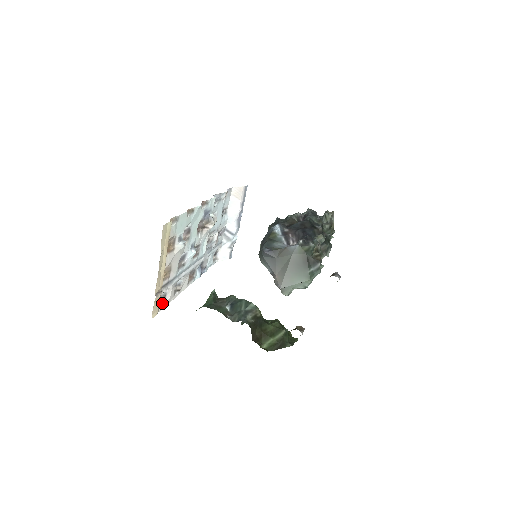
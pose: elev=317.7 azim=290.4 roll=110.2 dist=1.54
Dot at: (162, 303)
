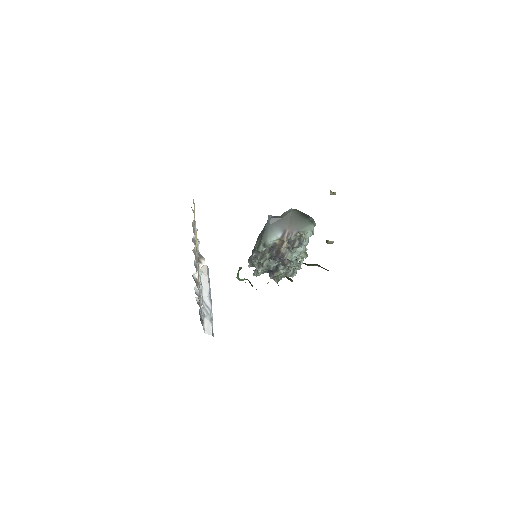
Dot at: occluded
